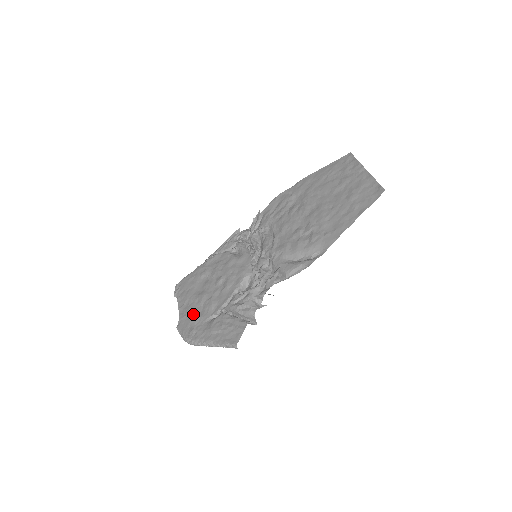
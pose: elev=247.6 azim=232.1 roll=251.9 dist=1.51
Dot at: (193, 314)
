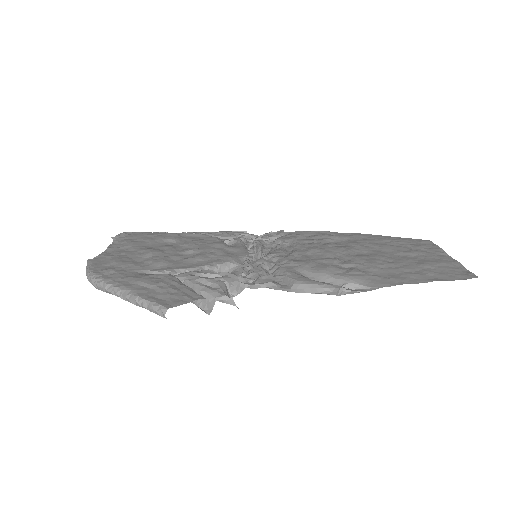
Dot at: (125, 258)
